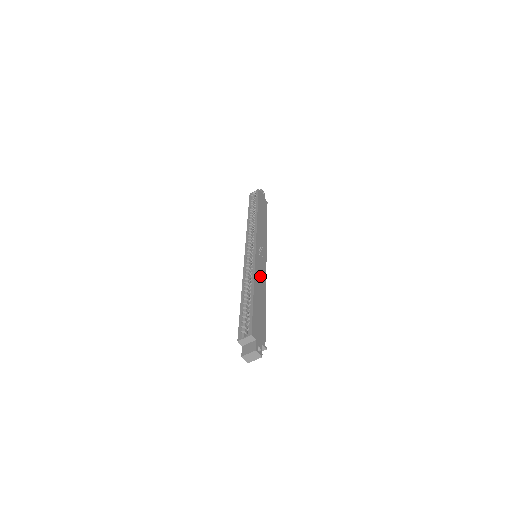
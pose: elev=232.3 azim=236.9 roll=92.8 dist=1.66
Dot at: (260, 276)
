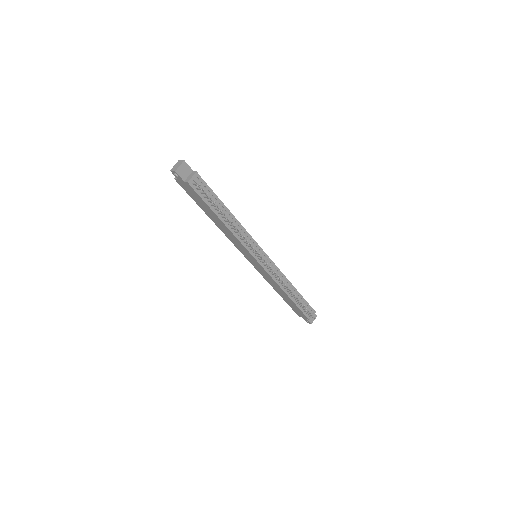
Dot at: occluded
